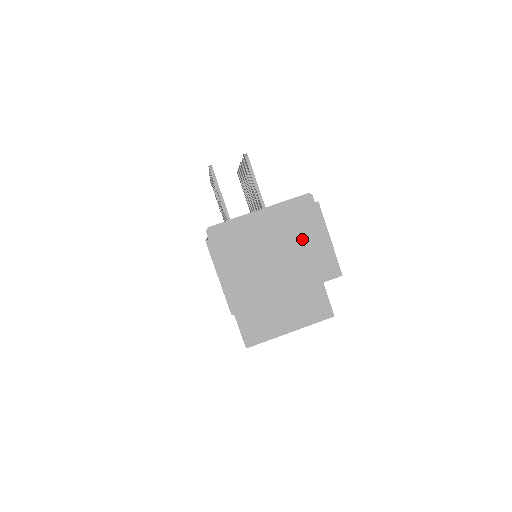
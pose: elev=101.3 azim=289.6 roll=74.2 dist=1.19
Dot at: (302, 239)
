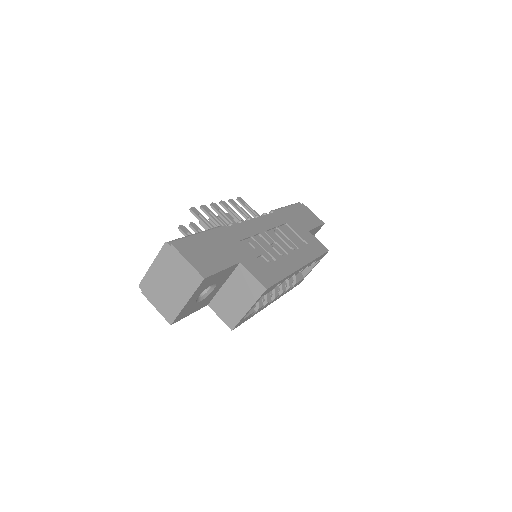
Dot at: (176, 269)
